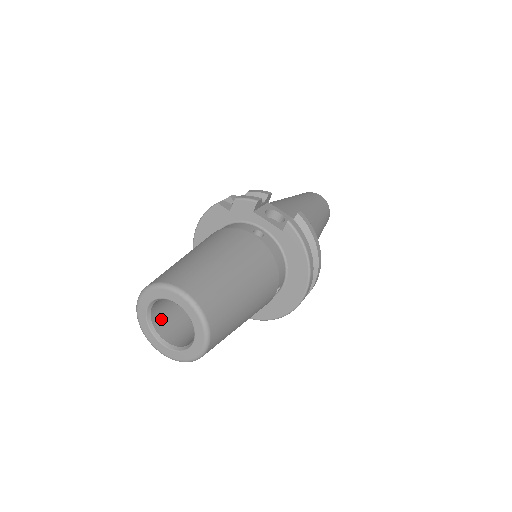
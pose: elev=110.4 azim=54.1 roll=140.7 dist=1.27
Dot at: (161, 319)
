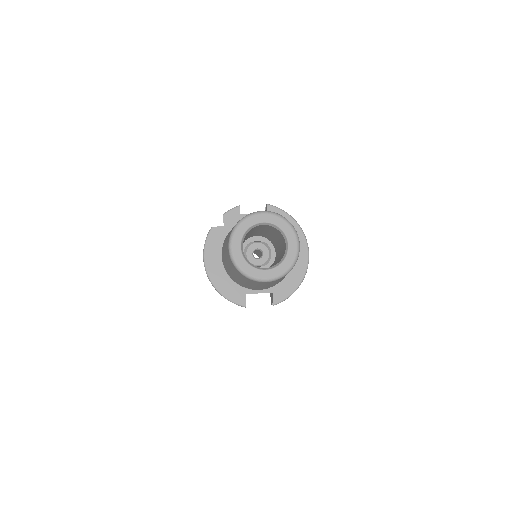
Dot at: occluded
